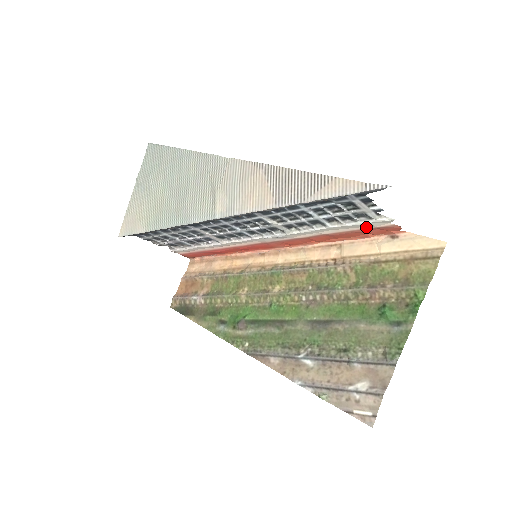
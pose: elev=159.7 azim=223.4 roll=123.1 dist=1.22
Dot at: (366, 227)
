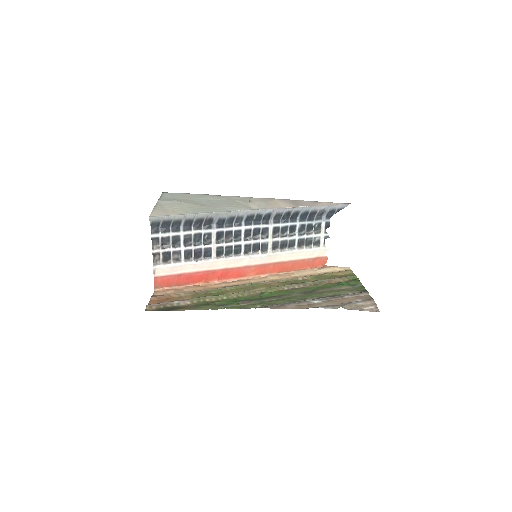
Dot at: (312, 256)
